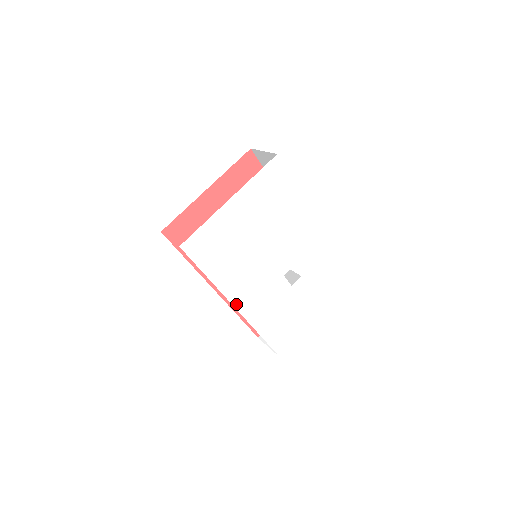
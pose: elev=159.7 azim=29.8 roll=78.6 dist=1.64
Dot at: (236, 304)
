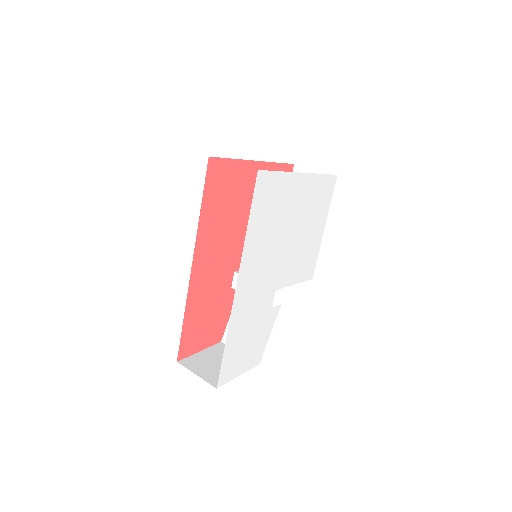
Dot at: (239, 282)
